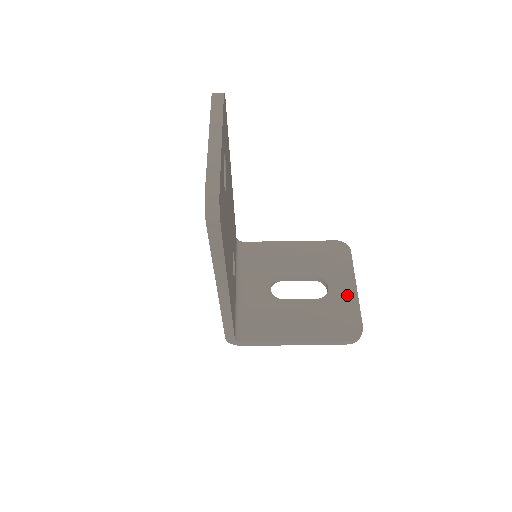
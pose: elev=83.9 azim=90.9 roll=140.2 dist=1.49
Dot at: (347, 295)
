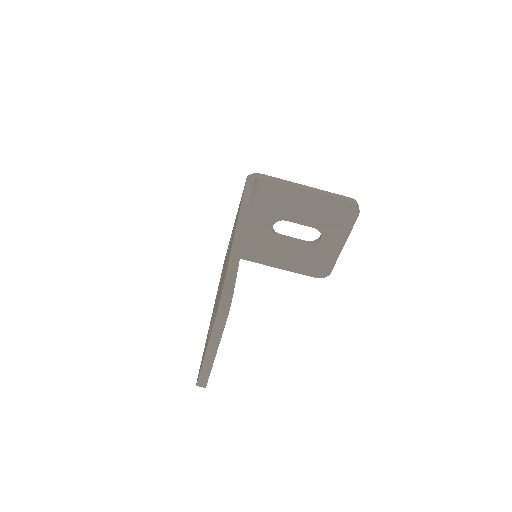
Dot at: (332, 250)
